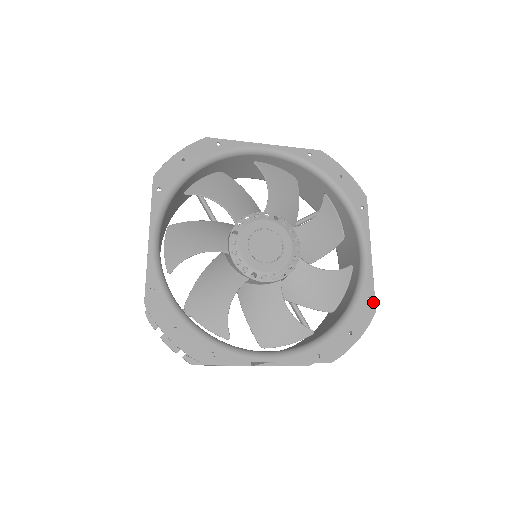
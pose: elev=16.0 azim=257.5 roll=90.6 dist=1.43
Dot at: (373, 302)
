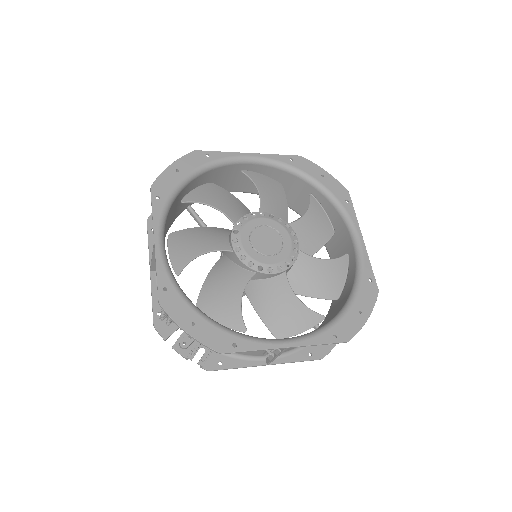
Dot at: (374, 282)
